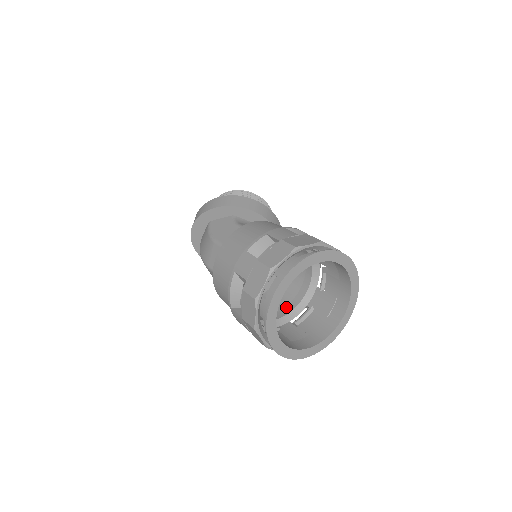
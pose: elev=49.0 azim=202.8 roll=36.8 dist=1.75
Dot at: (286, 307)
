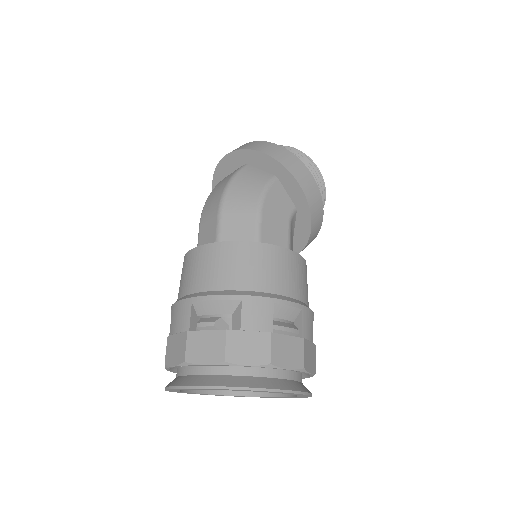
Dot at: (212, 316)
